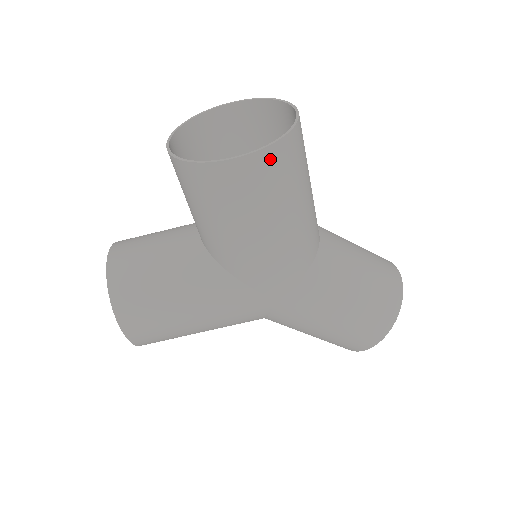
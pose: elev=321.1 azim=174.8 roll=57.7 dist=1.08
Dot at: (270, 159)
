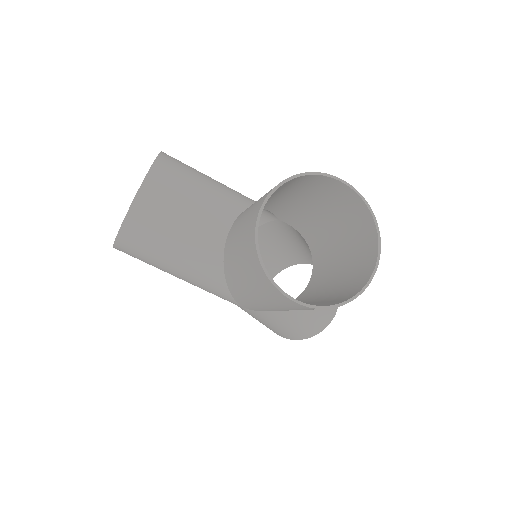
Dot at: occluded
